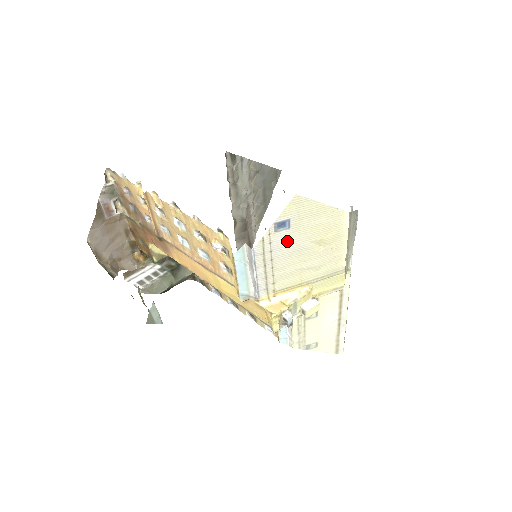
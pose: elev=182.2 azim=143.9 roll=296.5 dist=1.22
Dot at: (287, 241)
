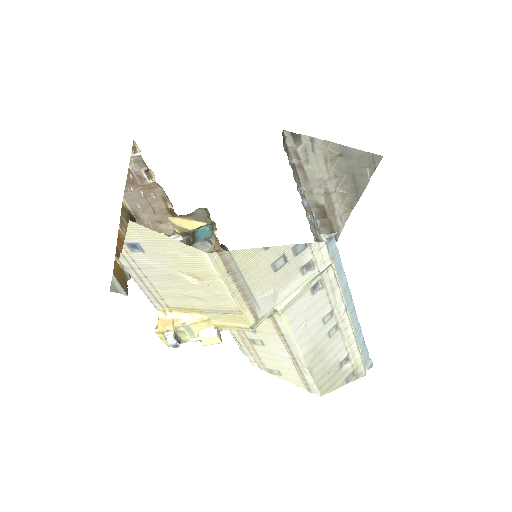
Dot at: (150, 263)
